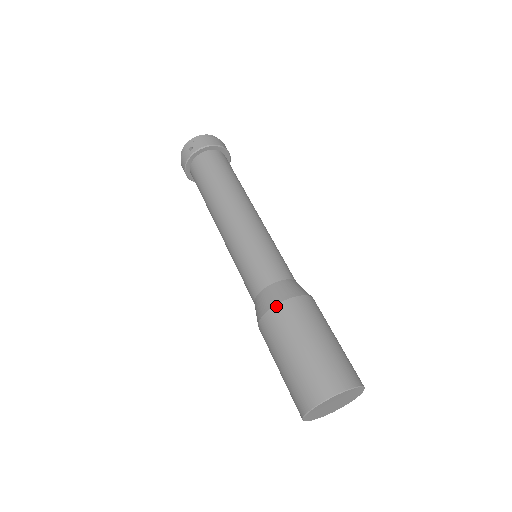
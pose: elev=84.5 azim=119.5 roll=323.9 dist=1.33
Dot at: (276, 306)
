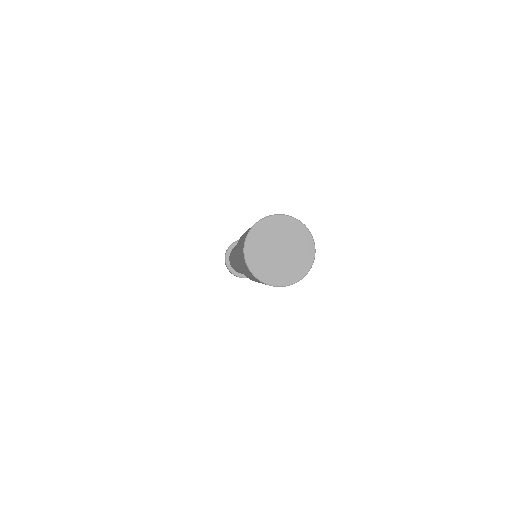
Dot at: (235, 252)
